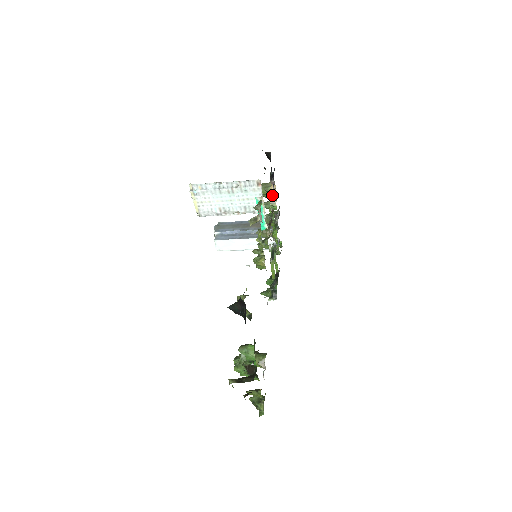
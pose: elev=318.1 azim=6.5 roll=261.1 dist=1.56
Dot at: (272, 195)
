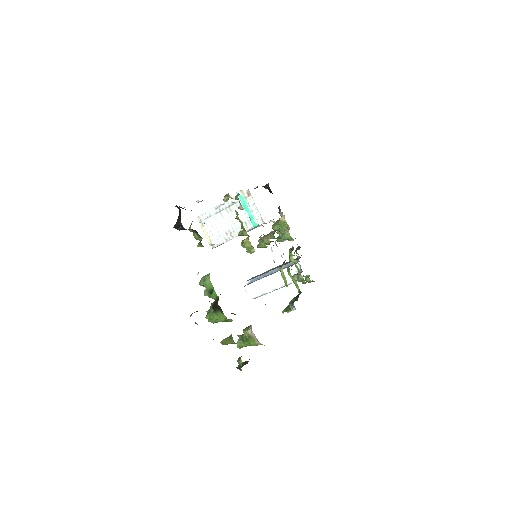
Dot at: (285, 227)
